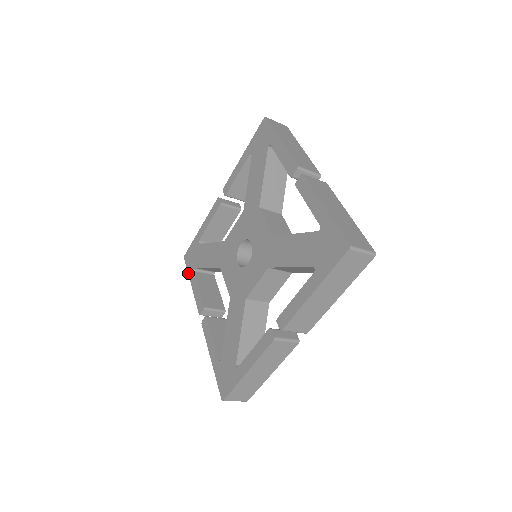
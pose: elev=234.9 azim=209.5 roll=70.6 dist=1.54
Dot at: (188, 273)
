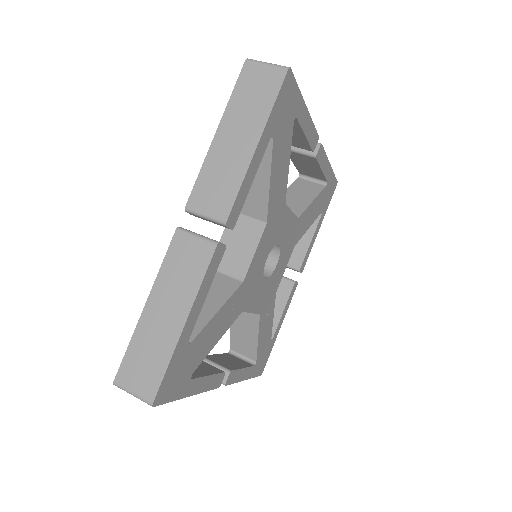
Dot at: occluded
